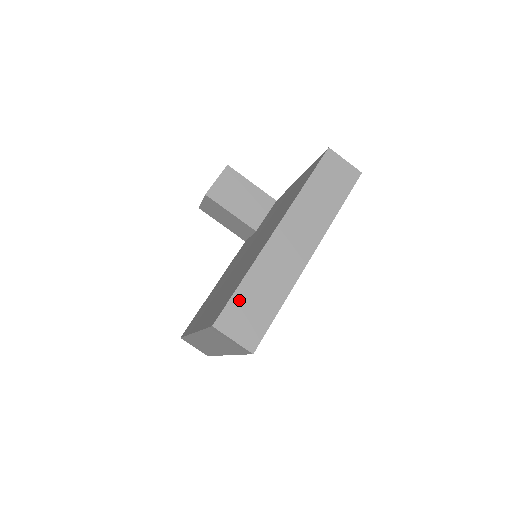
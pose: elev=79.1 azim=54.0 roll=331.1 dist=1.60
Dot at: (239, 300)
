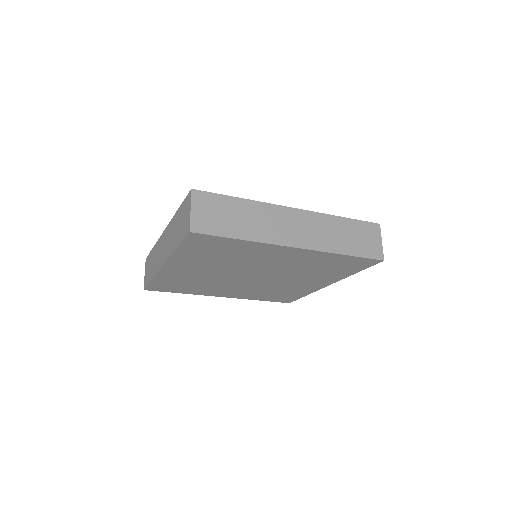
Dot at: (224, 202)
